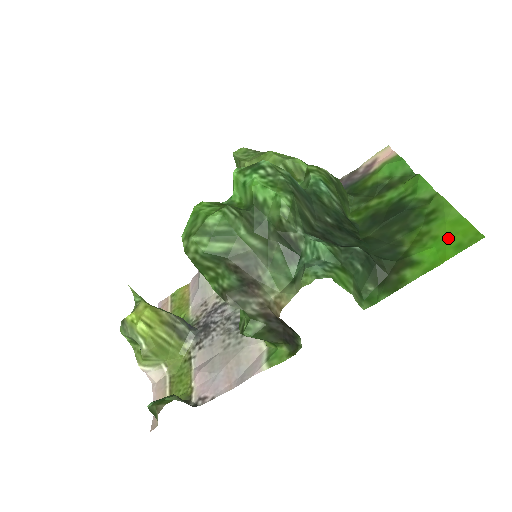
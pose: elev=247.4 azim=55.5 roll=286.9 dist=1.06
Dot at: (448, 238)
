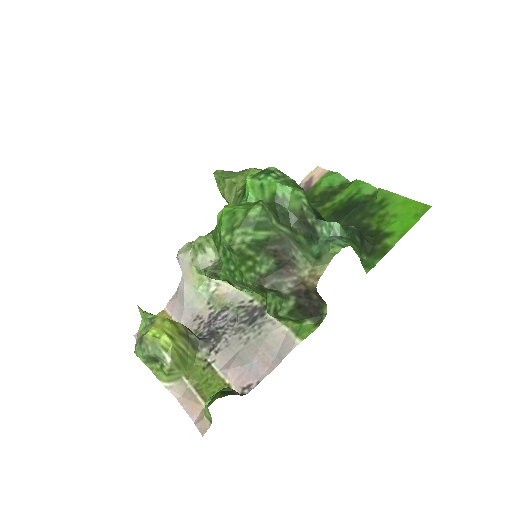
Dot at: (405, 213)
